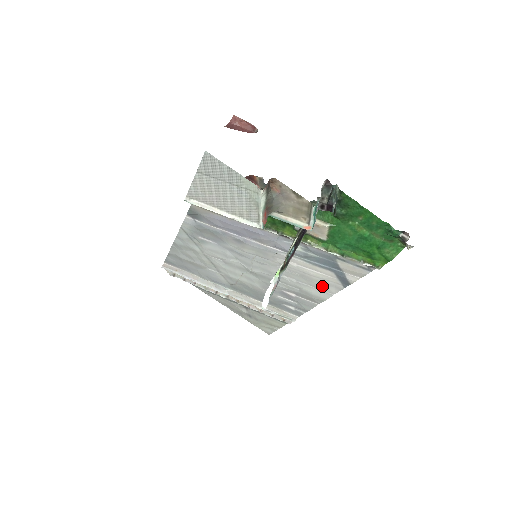
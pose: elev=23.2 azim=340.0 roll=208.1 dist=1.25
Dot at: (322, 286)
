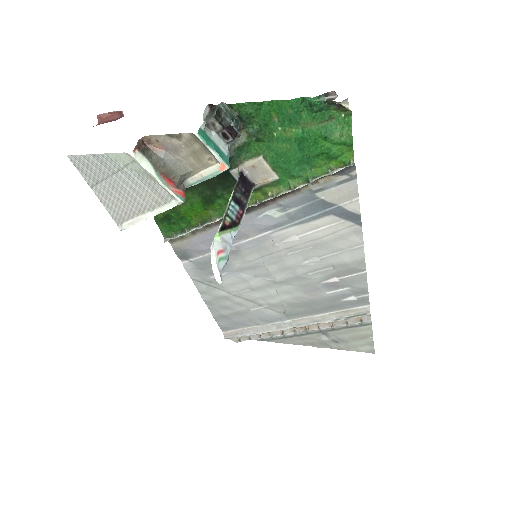
Dot at: (343, 243)
